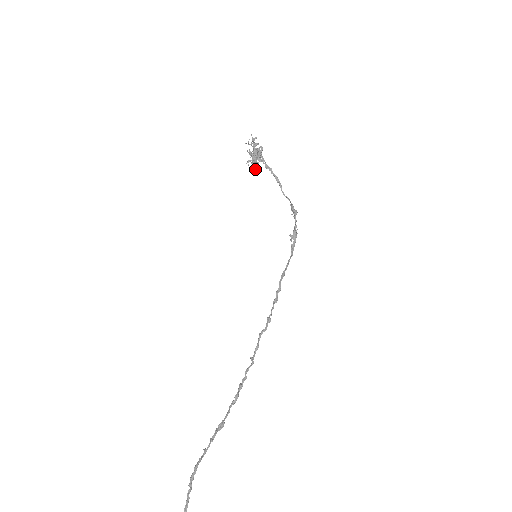
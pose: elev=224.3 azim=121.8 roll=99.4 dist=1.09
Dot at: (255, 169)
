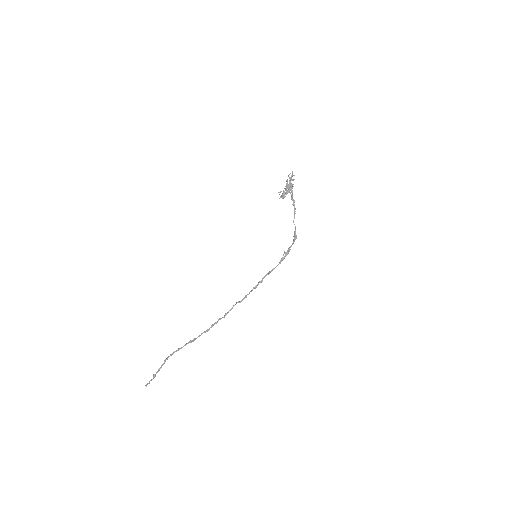
Dot at: (283, 198)
